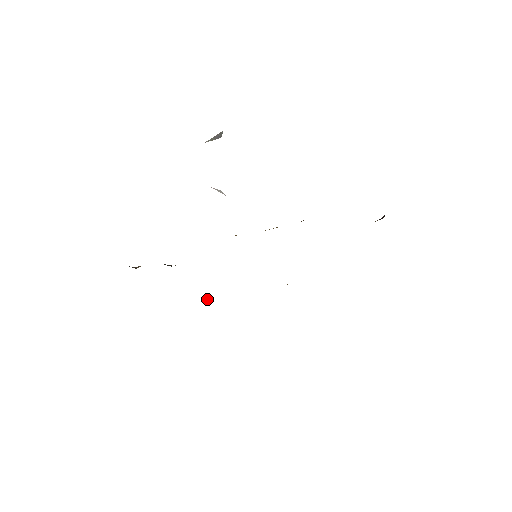
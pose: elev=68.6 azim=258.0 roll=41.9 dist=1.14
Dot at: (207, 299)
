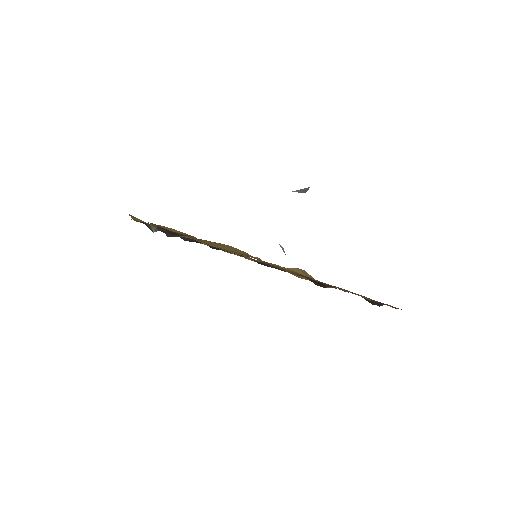
Dot at: occluded
